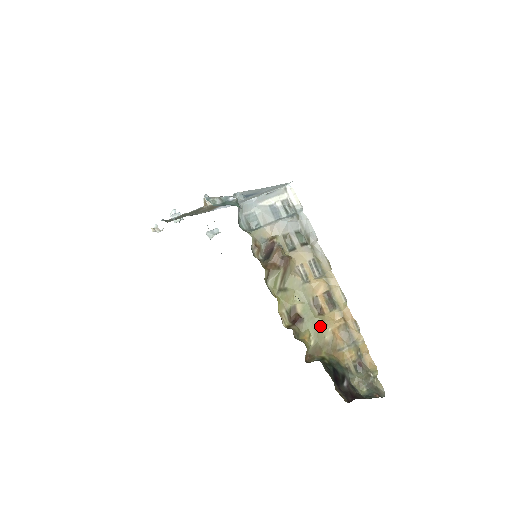
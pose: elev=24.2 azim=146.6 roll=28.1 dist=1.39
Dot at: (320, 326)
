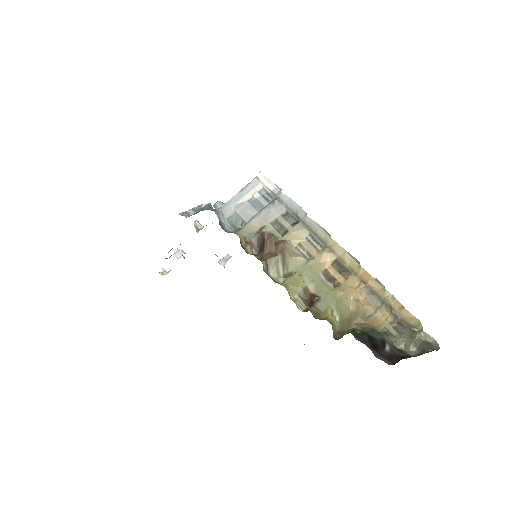
Dot at: (340, 298)
